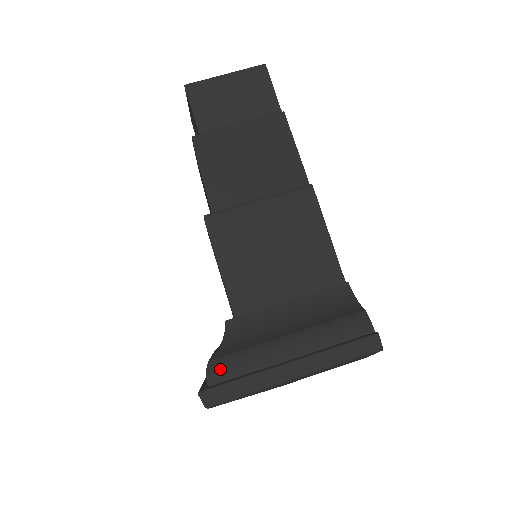
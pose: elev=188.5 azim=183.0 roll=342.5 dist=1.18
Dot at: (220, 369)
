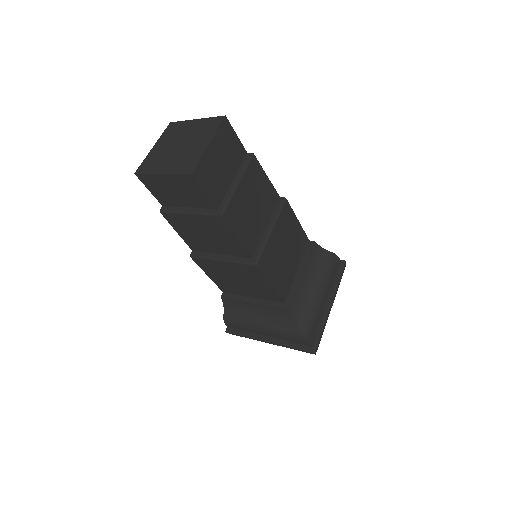
Dot at: (310, 334)
